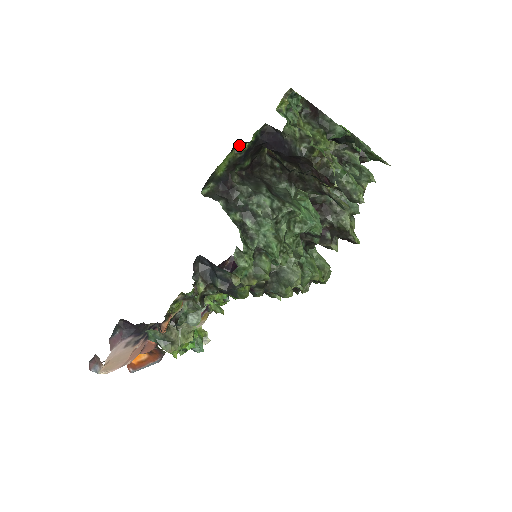
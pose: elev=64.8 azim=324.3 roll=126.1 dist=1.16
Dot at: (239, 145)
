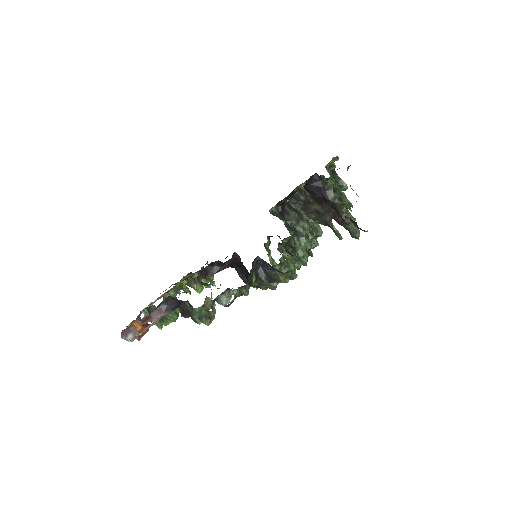
Dot at: (300, 184)
